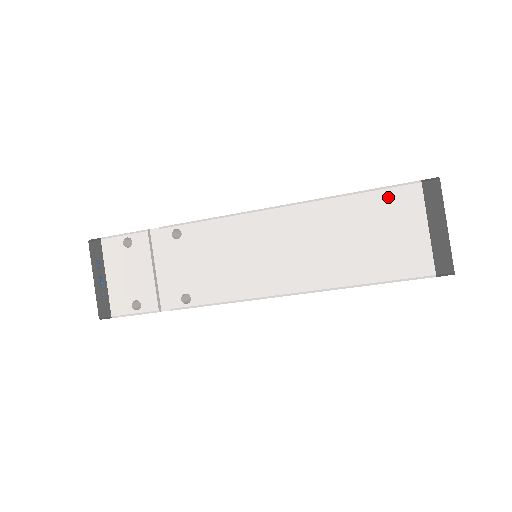
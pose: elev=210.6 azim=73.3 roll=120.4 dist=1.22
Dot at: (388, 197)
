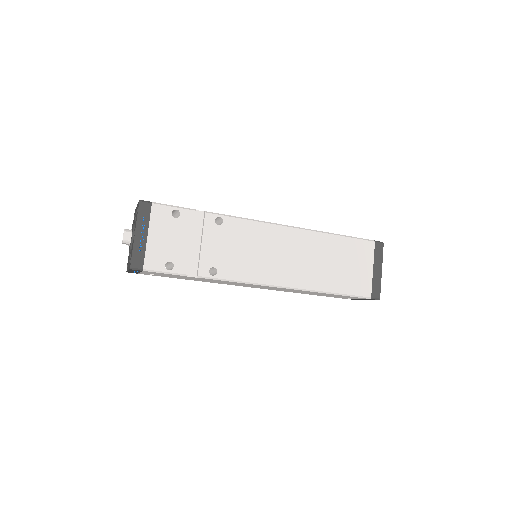
Dot at: (357, 244)
